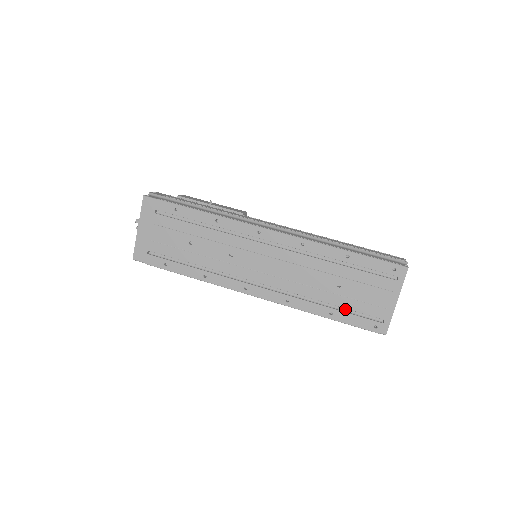
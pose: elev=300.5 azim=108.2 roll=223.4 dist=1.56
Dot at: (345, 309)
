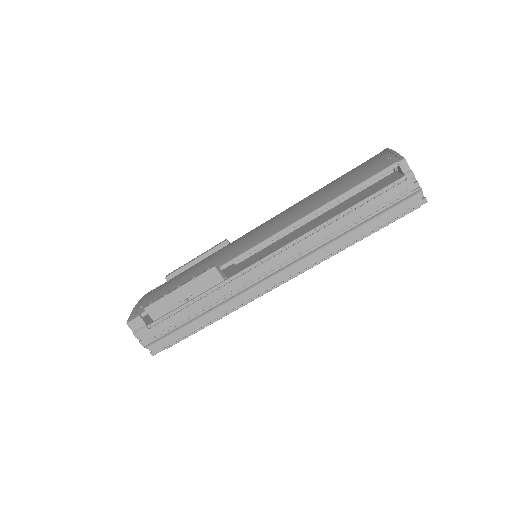
Dot at: occluded
